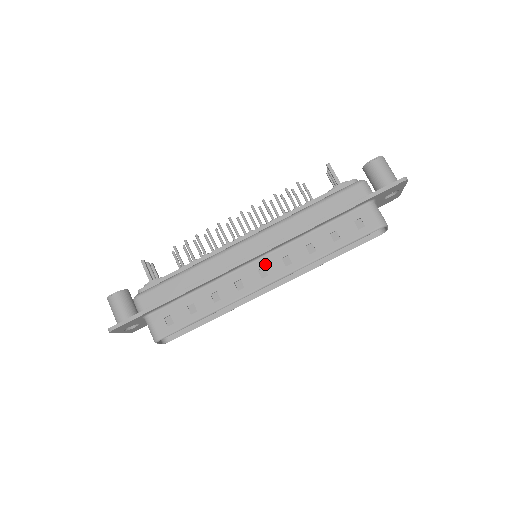
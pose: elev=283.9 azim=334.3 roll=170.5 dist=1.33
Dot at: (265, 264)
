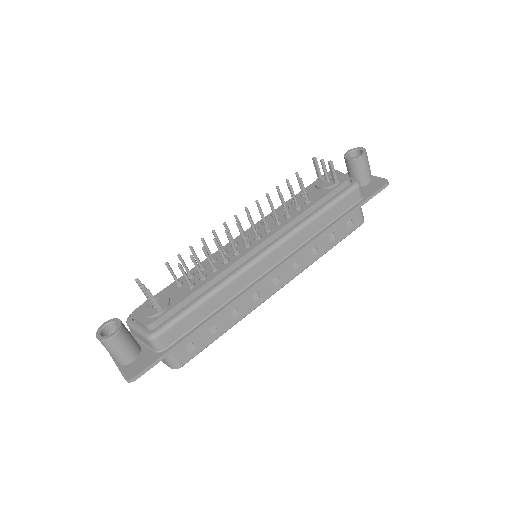
Dot at: (278, 273)
